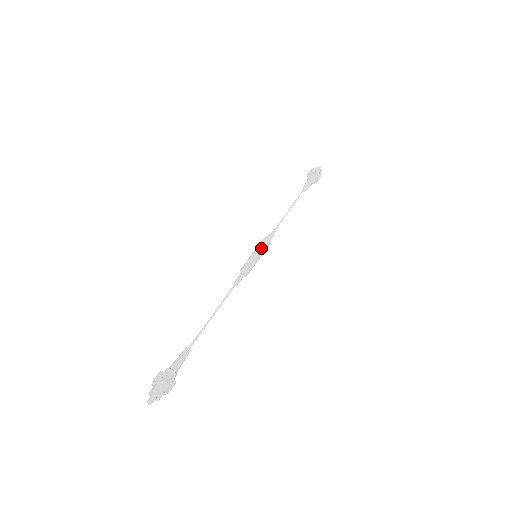
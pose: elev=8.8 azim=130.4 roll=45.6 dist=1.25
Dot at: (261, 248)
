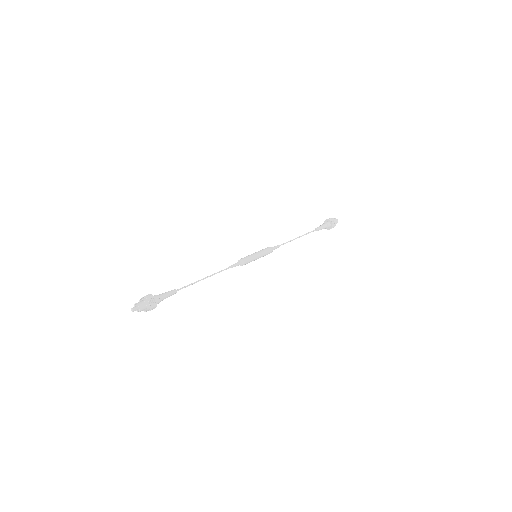
Dot at: (263, 253)
